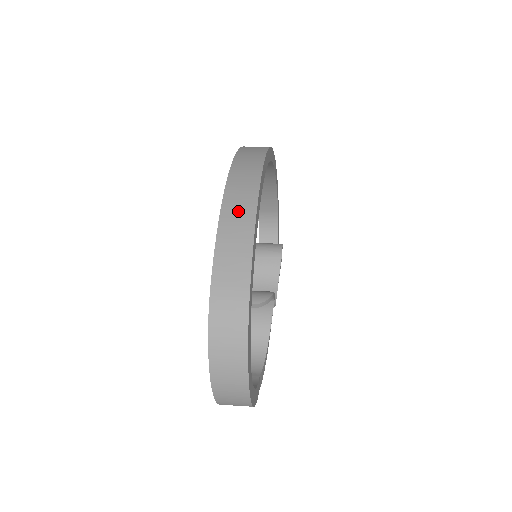
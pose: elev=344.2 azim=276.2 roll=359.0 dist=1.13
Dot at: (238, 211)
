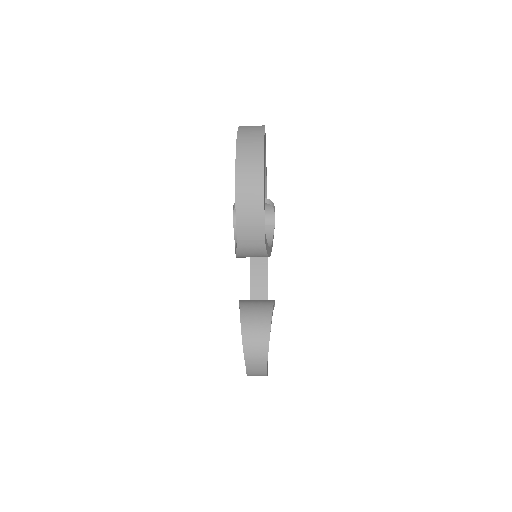
Dot at: occluded
